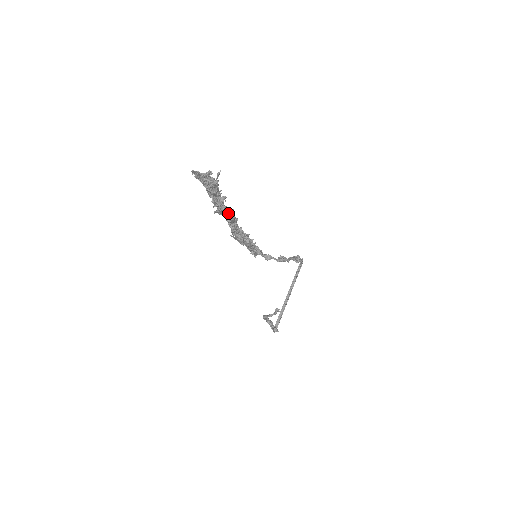
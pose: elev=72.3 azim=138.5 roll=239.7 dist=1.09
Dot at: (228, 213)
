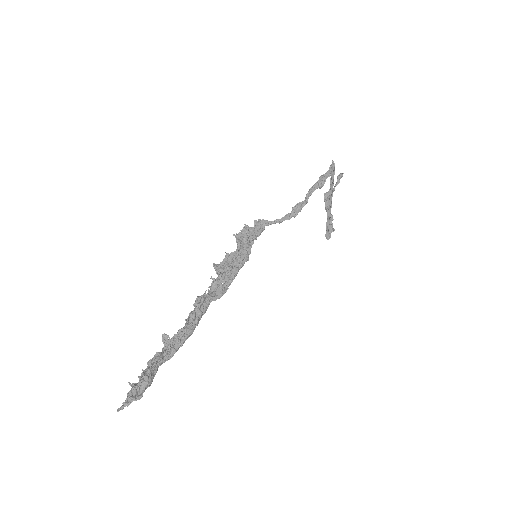
Dot at: (181, 343)
